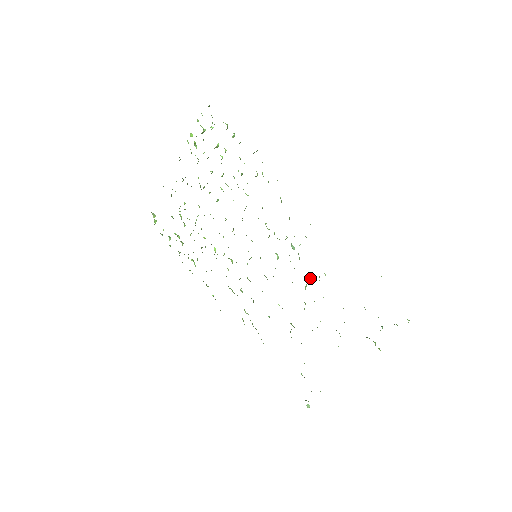
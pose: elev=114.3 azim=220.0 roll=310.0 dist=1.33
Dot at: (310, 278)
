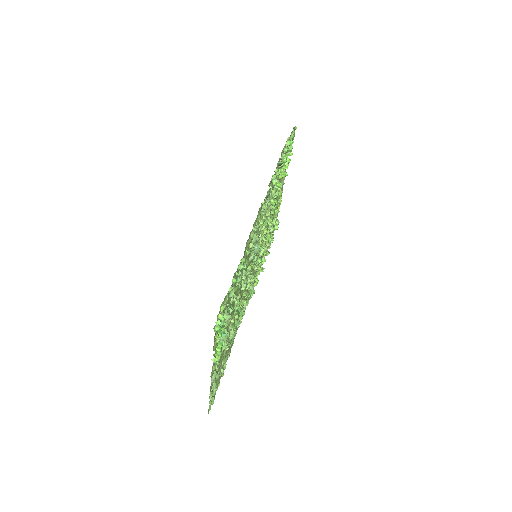
Dot at: occluded
